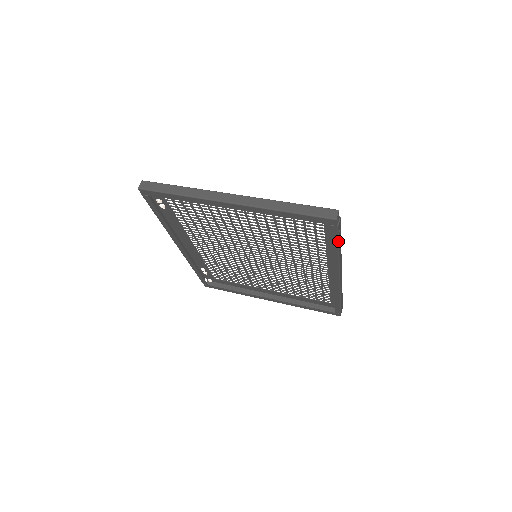
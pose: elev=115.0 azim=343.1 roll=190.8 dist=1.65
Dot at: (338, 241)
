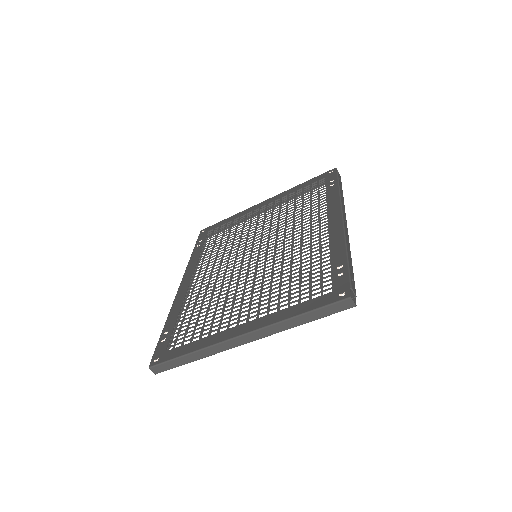
Dot at: (353, 276)
